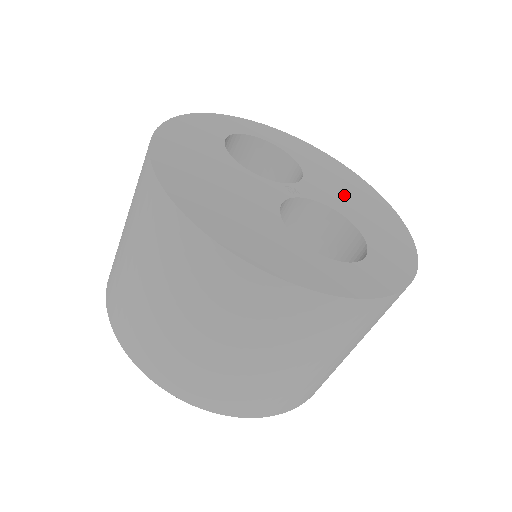
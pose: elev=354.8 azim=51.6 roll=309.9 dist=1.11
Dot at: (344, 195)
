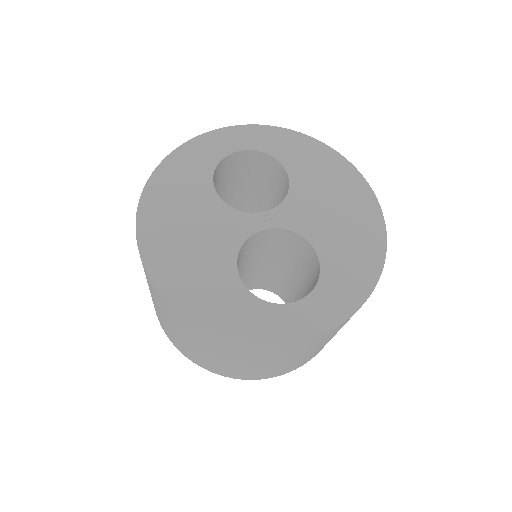
Dot at: (326, 212)
